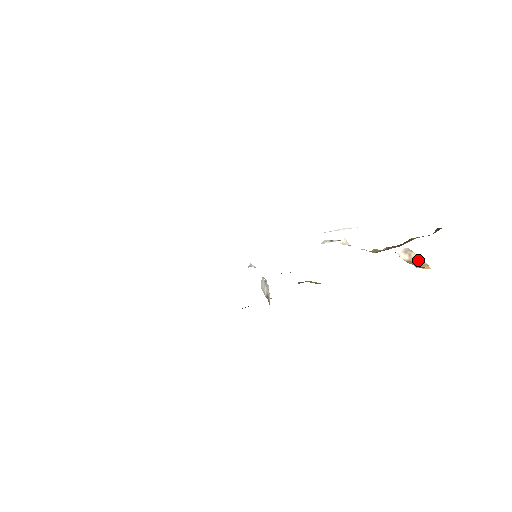
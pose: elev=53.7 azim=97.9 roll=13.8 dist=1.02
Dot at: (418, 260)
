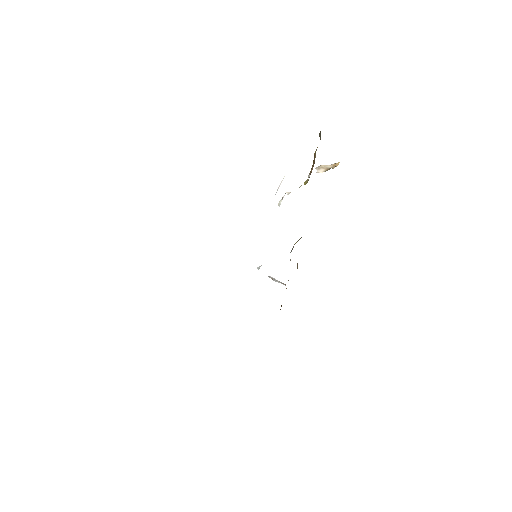
Dot at: (329, 166)
